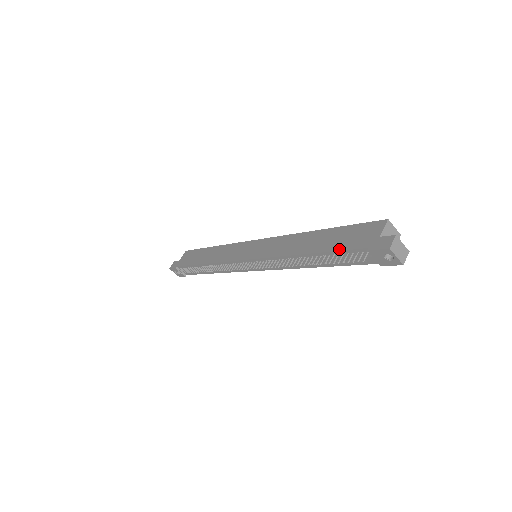
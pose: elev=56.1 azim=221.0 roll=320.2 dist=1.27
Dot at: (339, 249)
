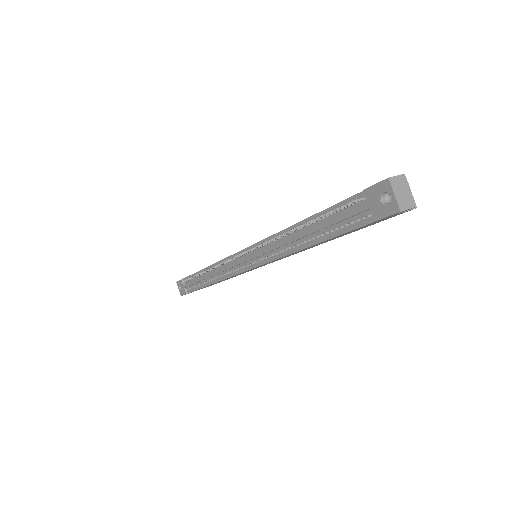
Dot at: (335, 204)
